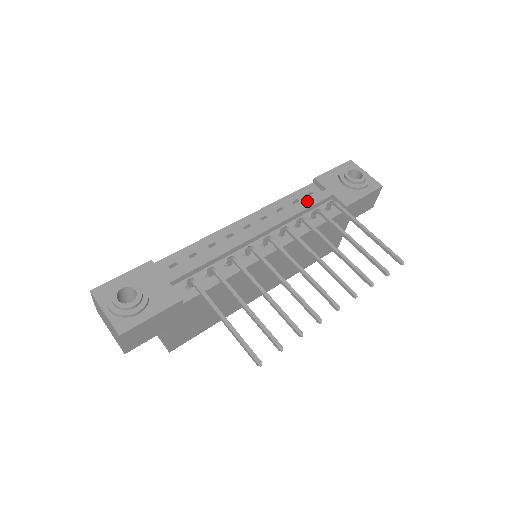
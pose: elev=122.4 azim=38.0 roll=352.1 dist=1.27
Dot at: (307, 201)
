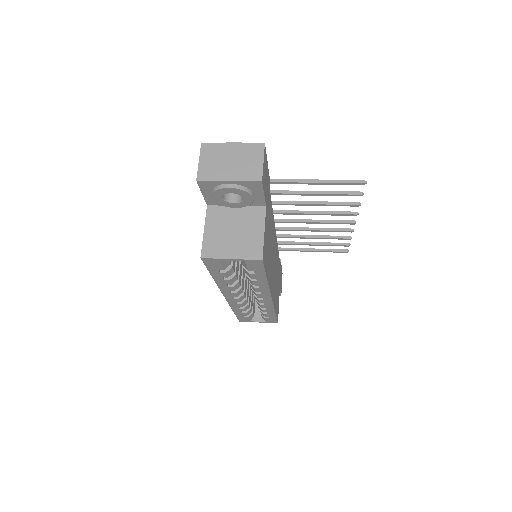
Dot at: occluded
